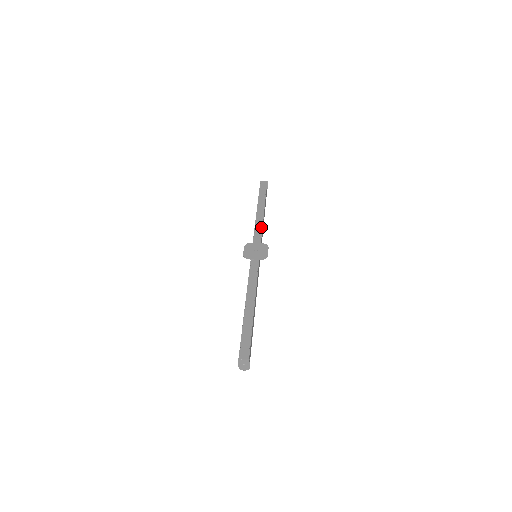
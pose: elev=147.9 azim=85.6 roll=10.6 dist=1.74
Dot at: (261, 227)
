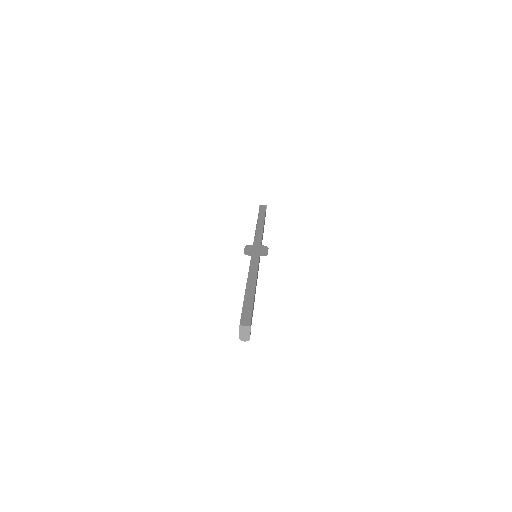
Dot at: (261, 235)
